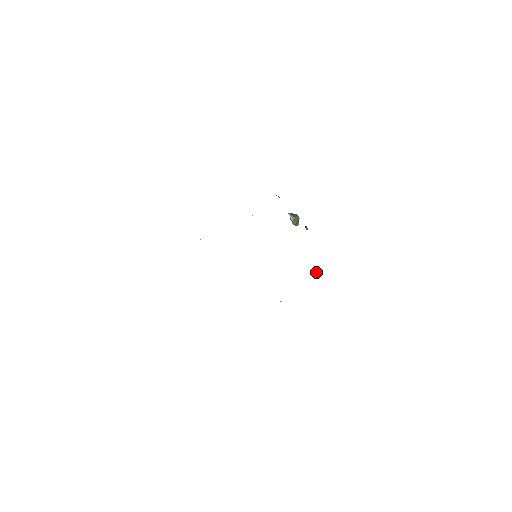
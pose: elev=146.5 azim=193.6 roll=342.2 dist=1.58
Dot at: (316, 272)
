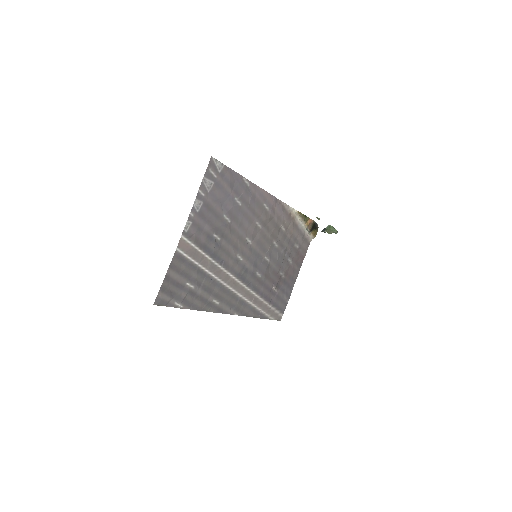
Dot at: (240, 203)
